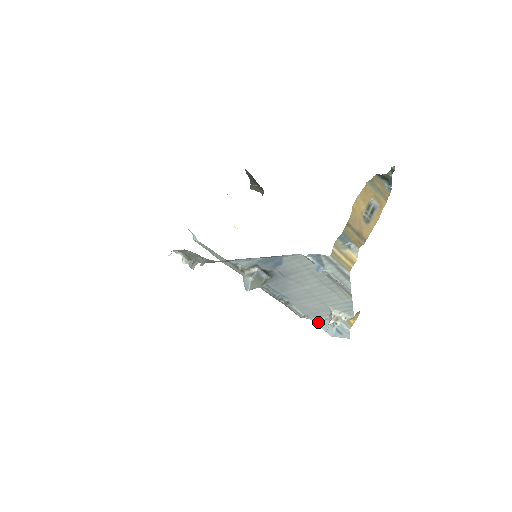
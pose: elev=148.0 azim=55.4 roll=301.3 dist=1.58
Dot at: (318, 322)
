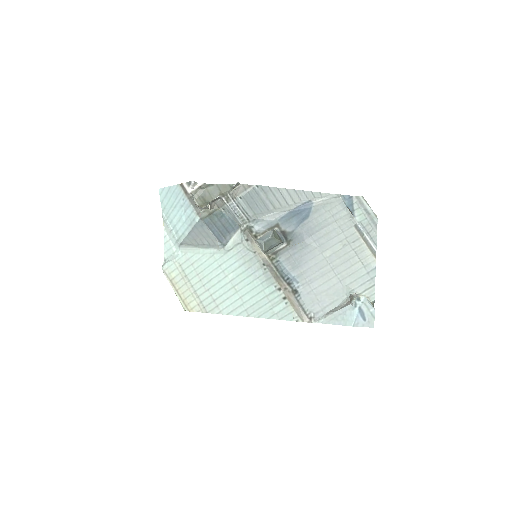
Dot at: (330, 319)
